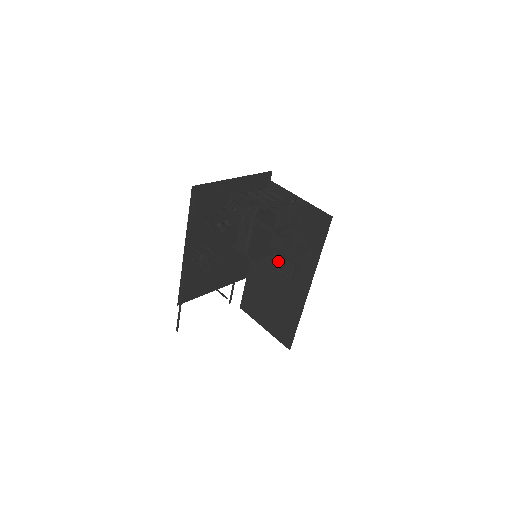
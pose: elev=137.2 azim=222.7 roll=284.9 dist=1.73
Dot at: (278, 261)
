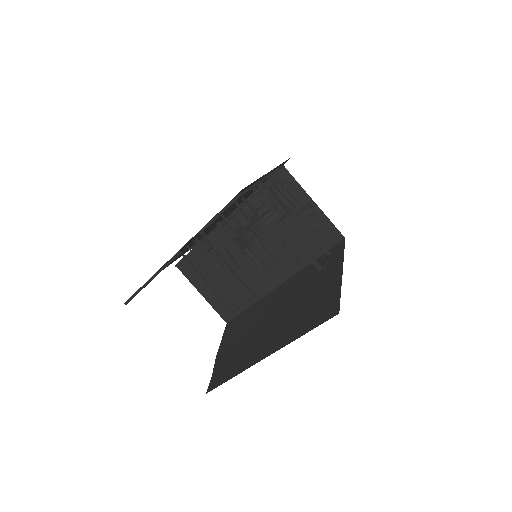
Dot at: (253, 245)
